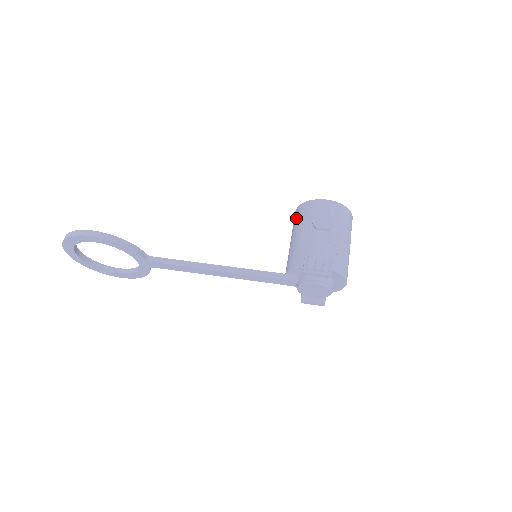
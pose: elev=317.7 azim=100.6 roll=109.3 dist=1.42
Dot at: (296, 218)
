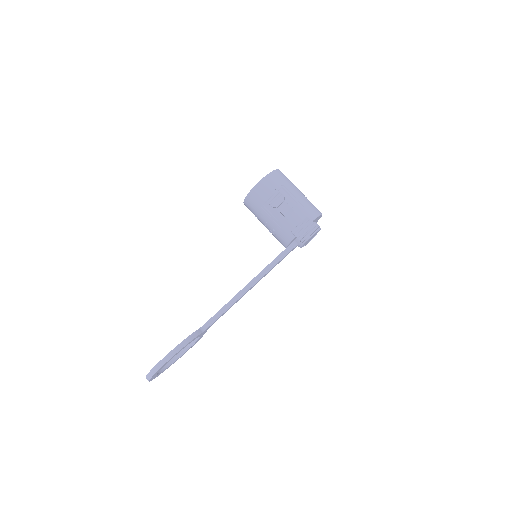
Dot at: (252, 209)
